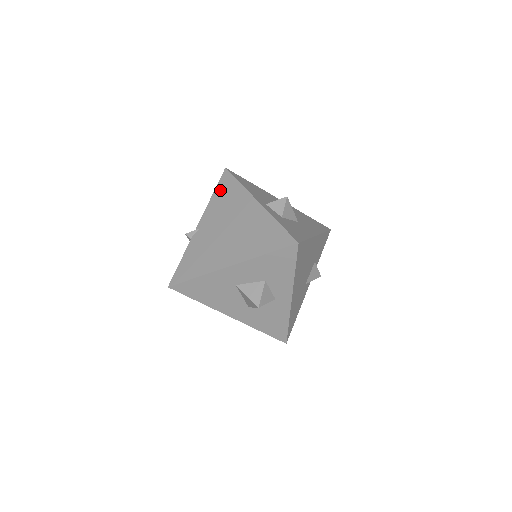
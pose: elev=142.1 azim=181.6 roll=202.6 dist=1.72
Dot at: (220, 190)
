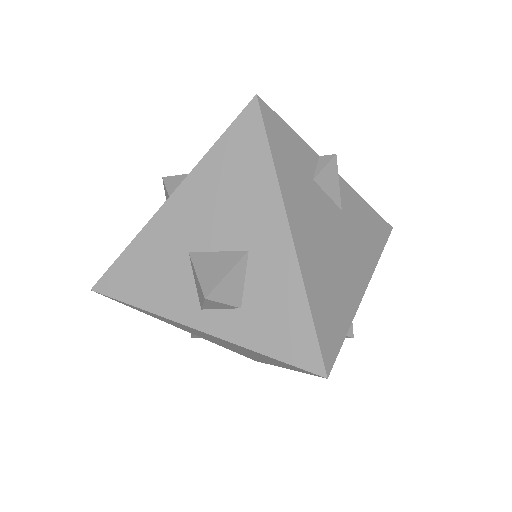
Dot at: occluded
